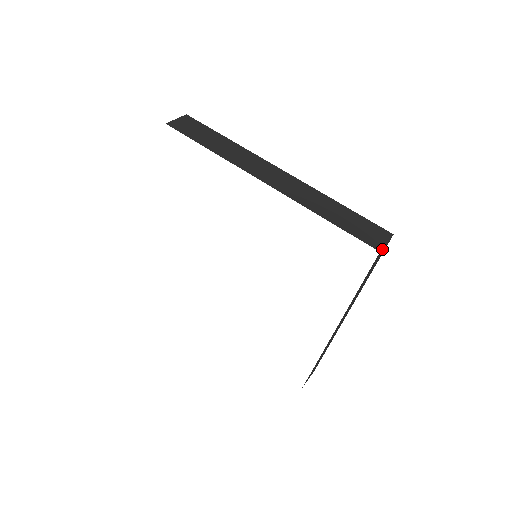
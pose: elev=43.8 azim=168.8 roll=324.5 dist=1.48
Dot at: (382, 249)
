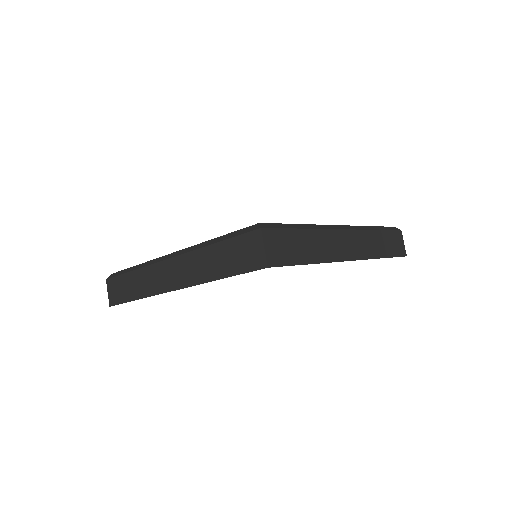
Dot at: (403, 250)
